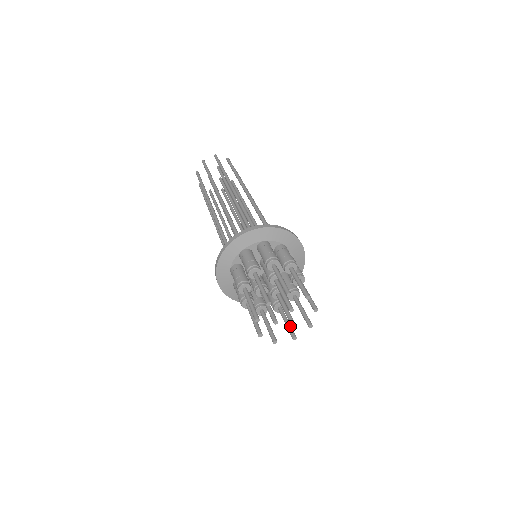
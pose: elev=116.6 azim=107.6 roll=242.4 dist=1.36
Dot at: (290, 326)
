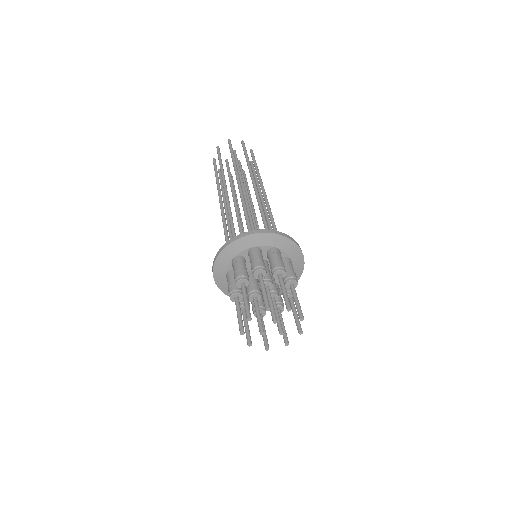
Dot at: (284, 331)
